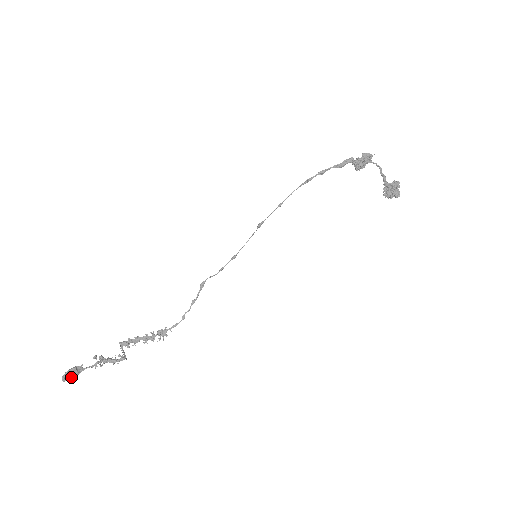
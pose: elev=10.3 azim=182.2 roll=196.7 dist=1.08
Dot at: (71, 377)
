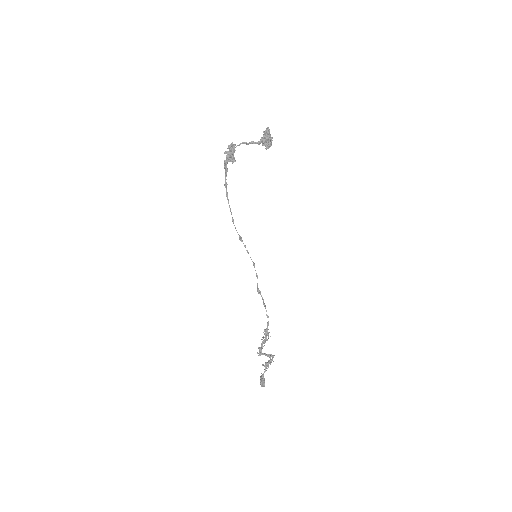
Dot at: (262, 383)
